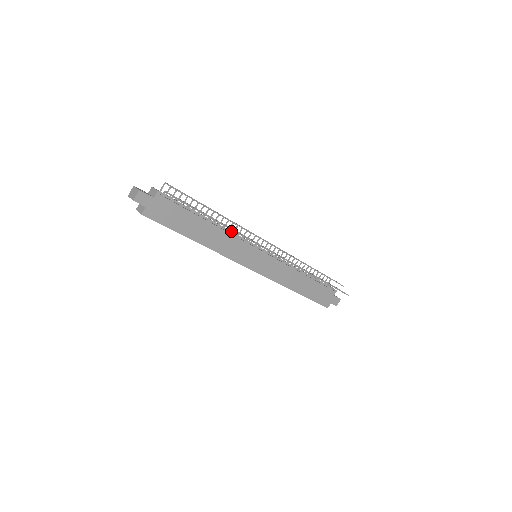
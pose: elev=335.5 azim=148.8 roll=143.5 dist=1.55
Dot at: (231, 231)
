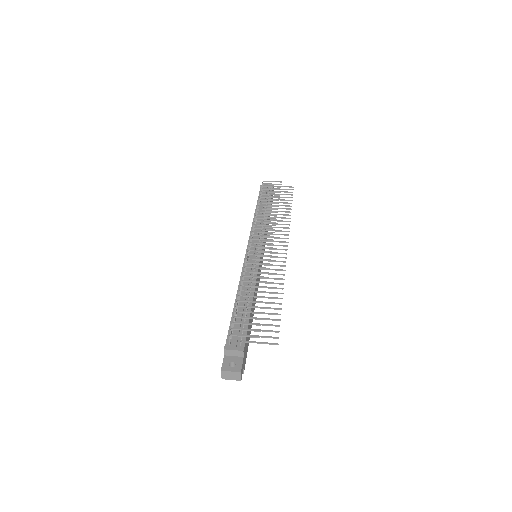
Dot at: (250, 275)
